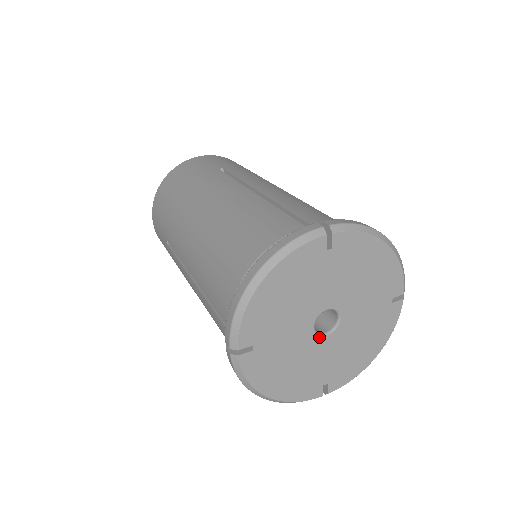
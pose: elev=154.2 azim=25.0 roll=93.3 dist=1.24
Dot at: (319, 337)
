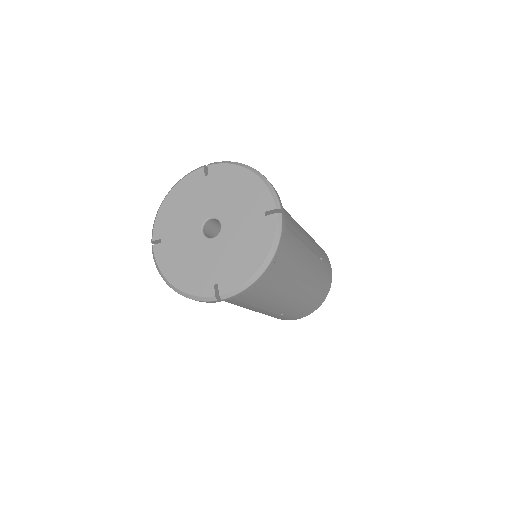
Dot at: (206, 239)
